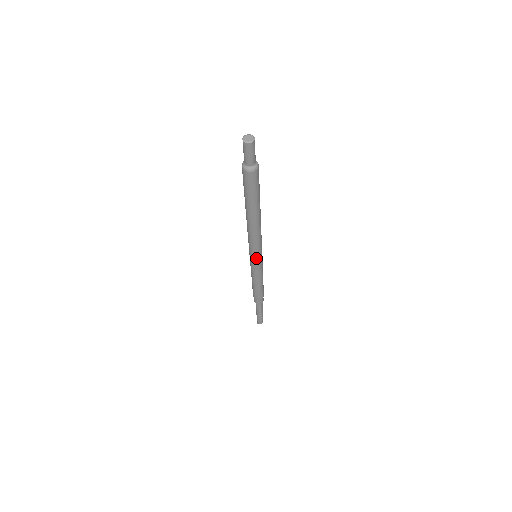
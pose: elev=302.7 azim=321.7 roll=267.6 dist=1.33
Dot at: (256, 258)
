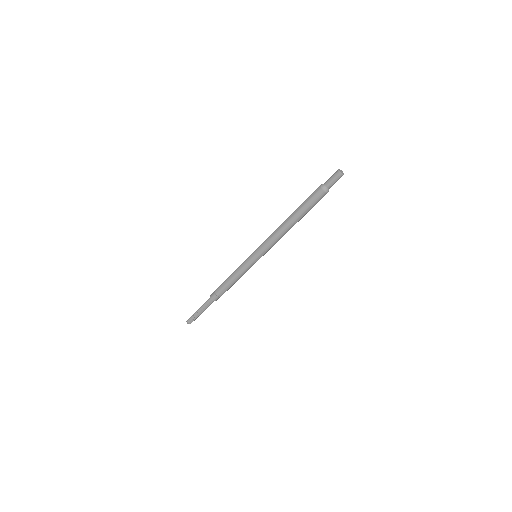
Dot at: (256, 253)
